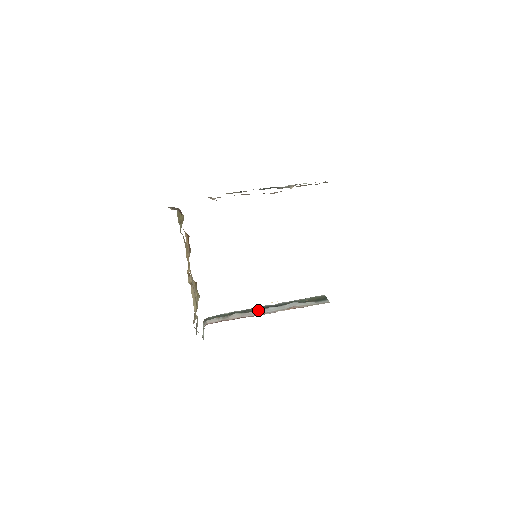
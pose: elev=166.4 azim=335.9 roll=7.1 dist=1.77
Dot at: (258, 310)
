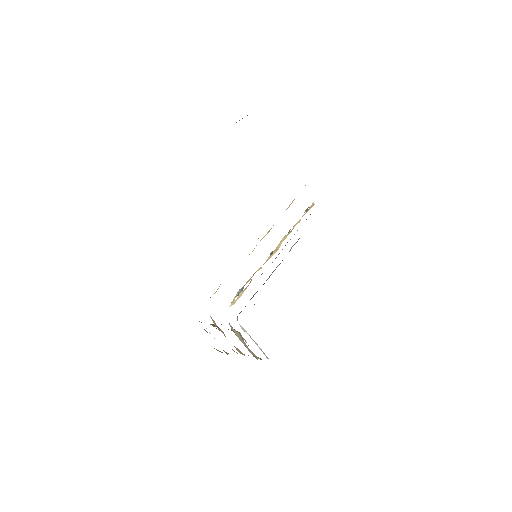
Dot at: (270, 275)
